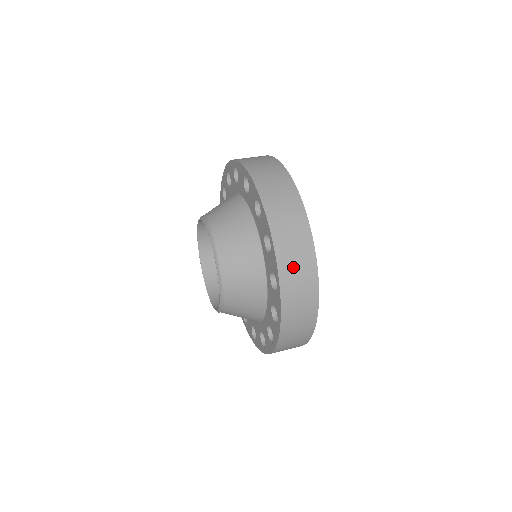
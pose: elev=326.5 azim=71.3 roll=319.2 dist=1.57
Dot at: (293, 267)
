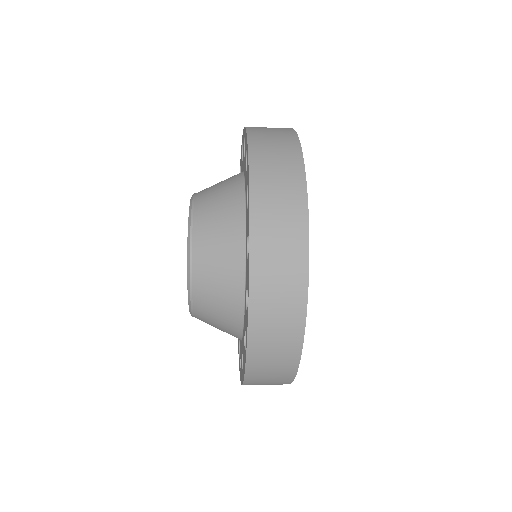
Dot at: (270, 165)
